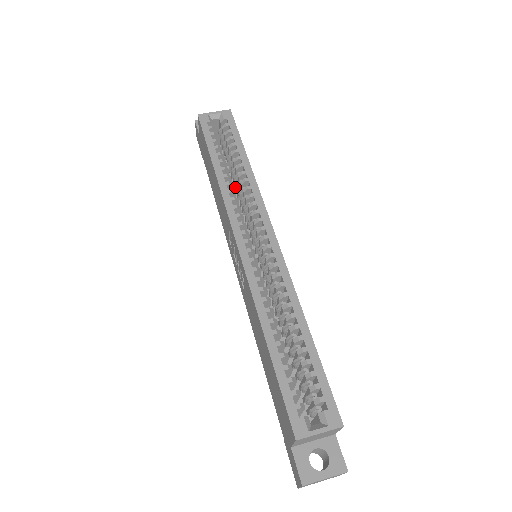
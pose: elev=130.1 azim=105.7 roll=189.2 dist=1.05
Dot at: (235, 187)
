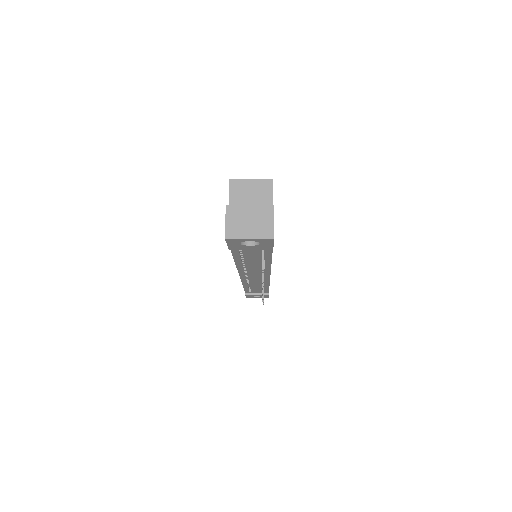
Dot at: occluded
